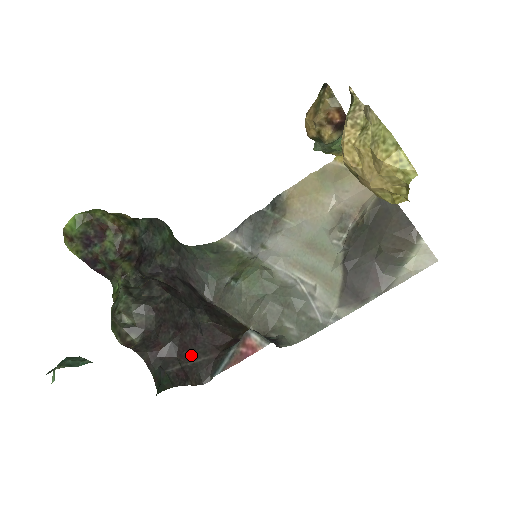
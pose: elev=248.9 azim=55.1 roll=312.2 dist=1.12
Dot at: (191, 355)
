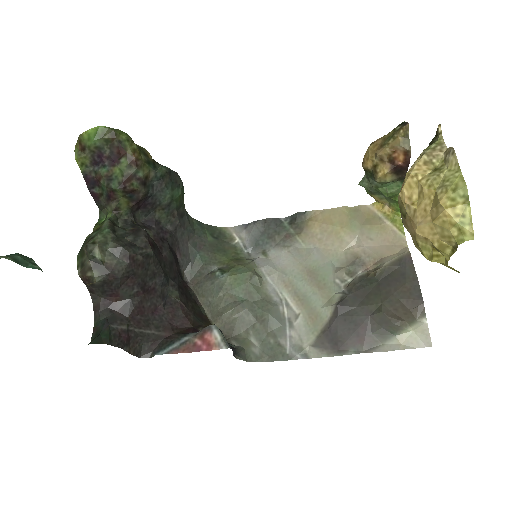
Dot at: (143, 322)
